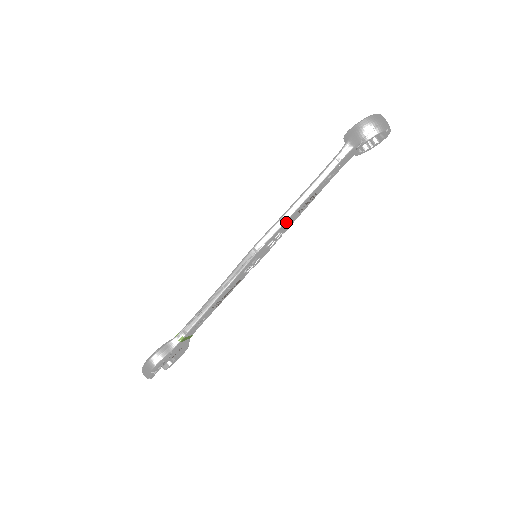
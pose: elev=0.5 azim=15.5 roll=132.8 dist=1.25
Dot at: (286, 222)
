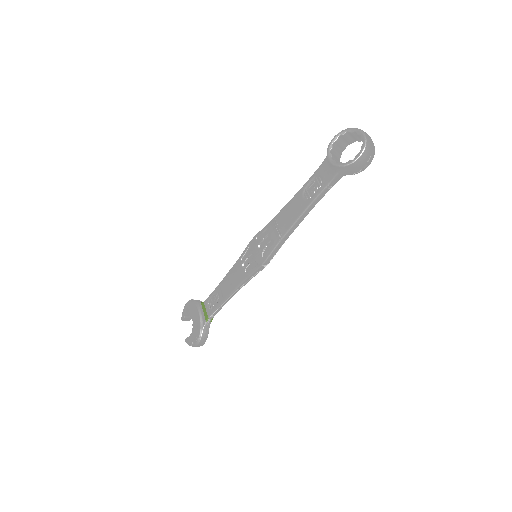
Dot at: (286, 239)
